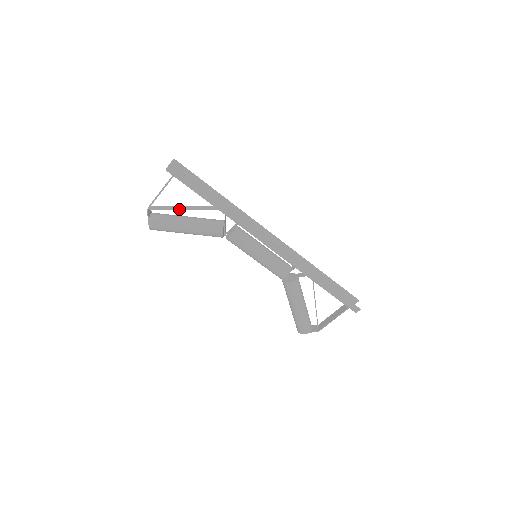
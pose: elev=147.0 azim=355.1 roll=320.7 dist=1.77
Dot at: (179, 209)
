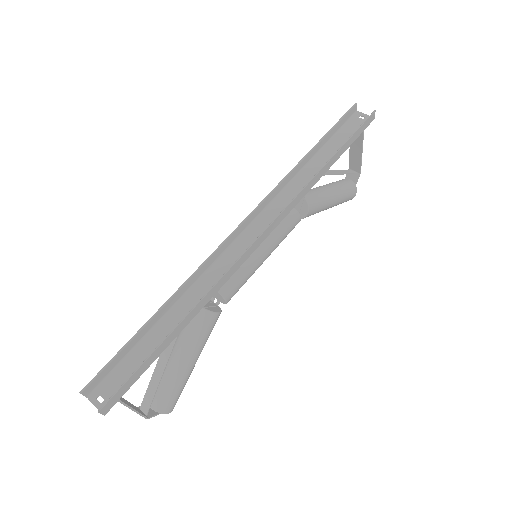
Dot at: occluded
